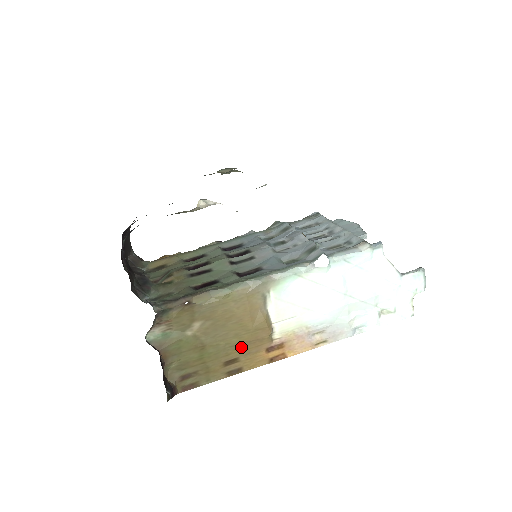
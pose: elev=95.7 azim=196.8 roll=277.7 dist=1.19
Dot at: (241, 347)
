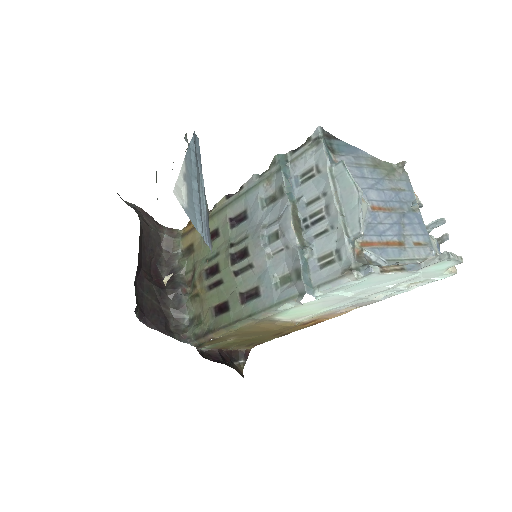
Dot at: occluded
